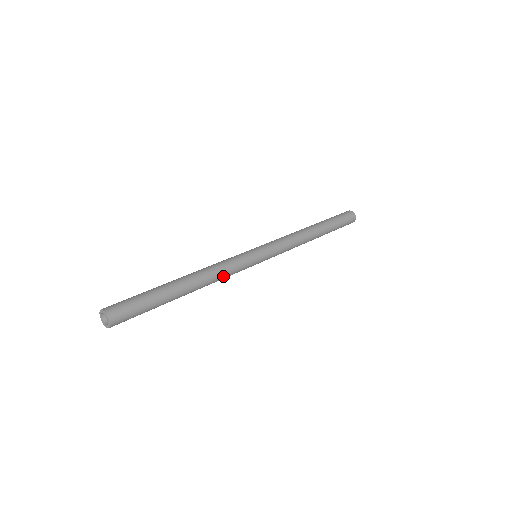
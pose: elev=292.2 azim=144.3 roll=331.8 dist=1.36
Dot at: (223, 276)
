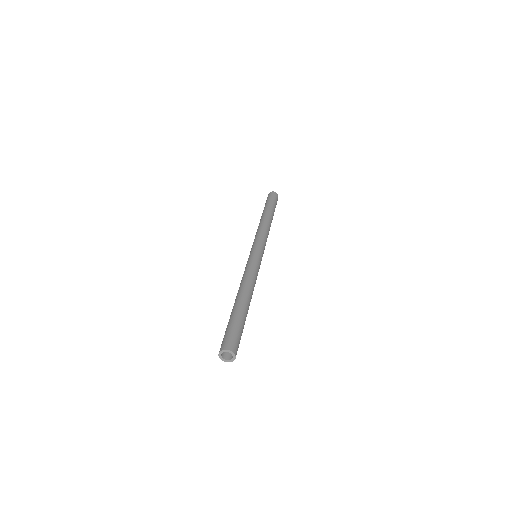
Dot at: (255, 281)
